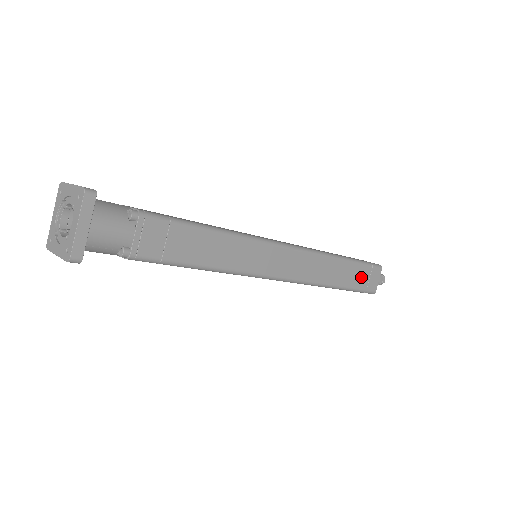
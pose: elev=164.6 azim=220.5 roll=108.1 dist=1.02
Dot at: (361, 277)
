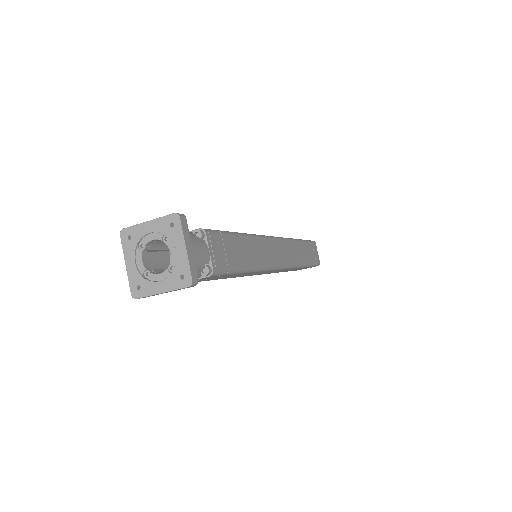
Dot at: (311, 253)
